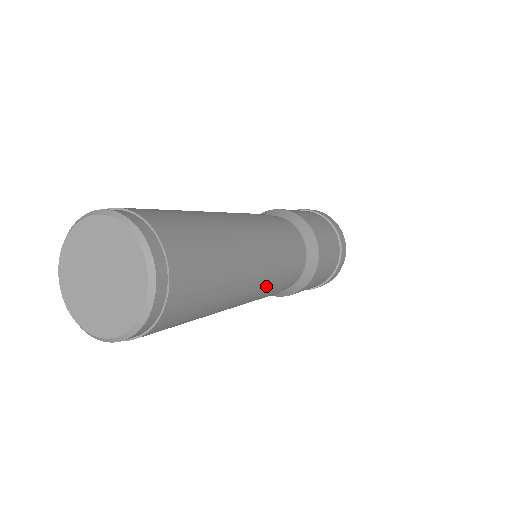
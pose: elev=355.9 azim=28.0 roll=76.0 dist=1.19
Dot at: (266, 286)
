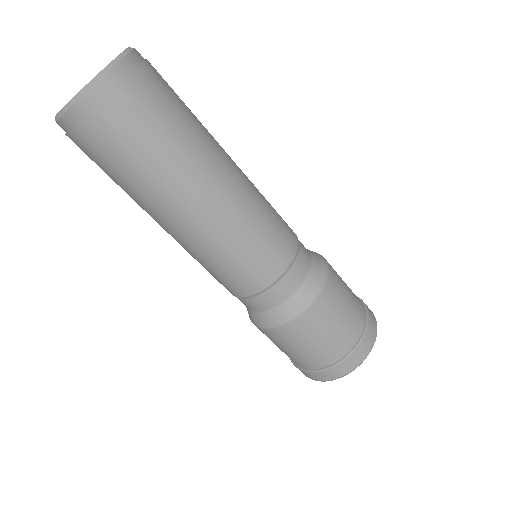
Dot at: (258, 206)
